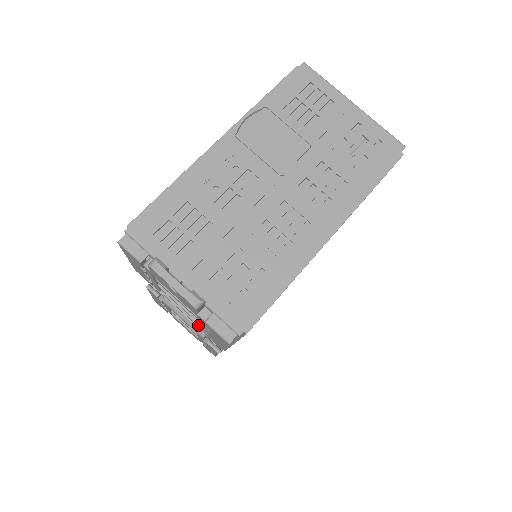
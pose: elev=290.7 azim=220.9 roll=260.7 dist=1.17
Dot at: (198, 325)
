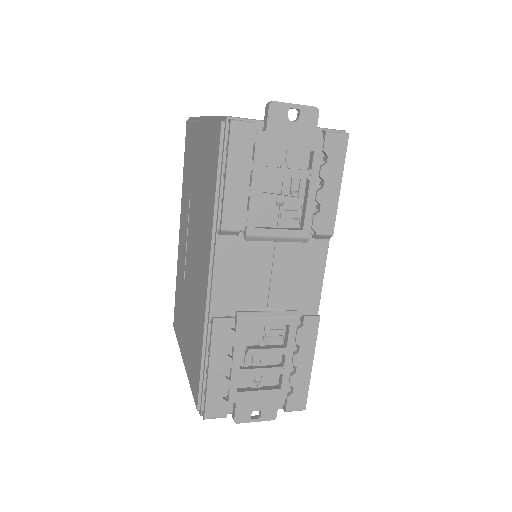
Dot at: (305, 220)
